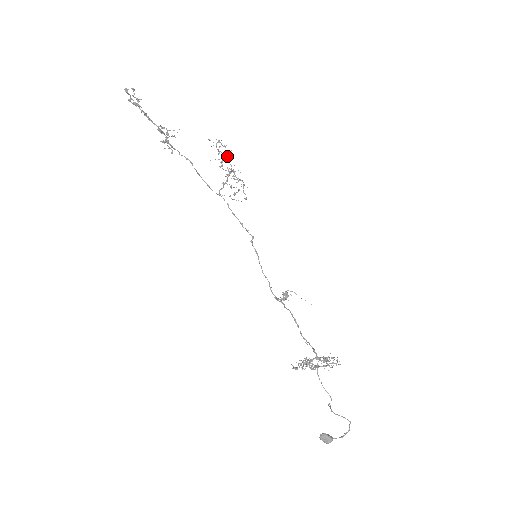
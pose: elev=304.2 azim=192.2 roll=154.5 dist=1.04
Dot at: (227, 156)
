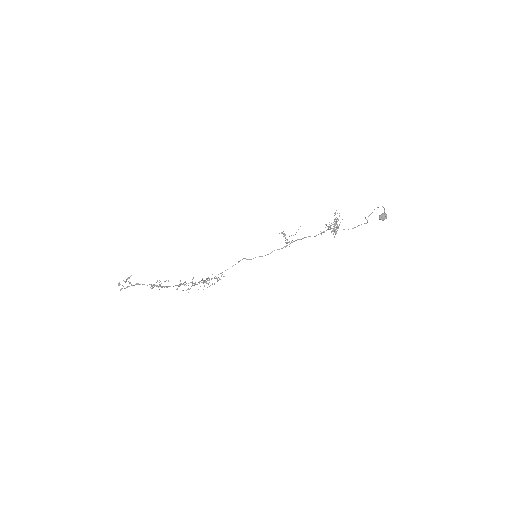
Dot at: occluded
